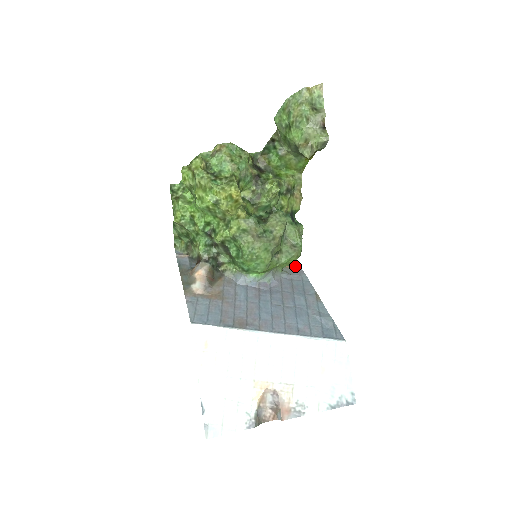
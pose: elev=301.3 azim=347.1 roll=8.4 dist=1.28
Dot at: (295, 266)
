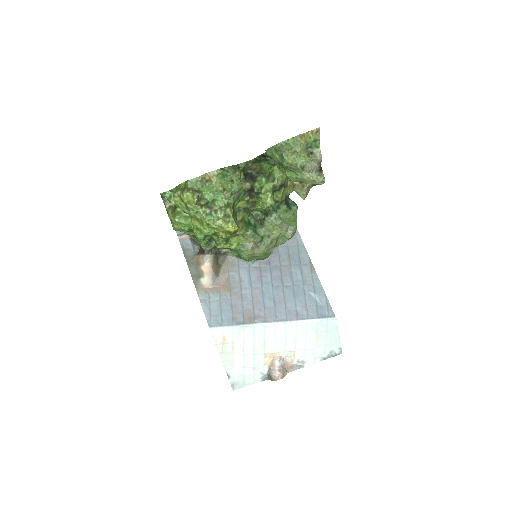
Dot at: occluded
